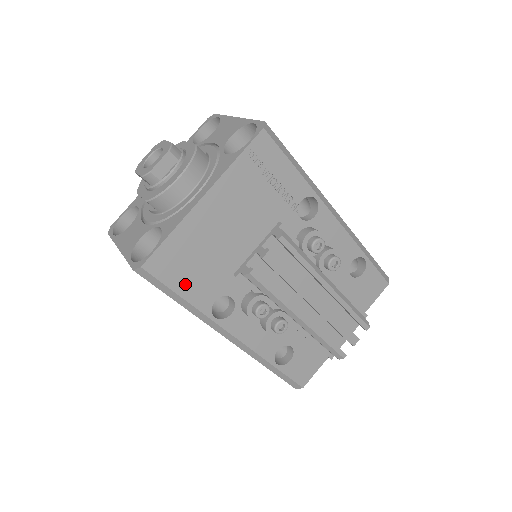
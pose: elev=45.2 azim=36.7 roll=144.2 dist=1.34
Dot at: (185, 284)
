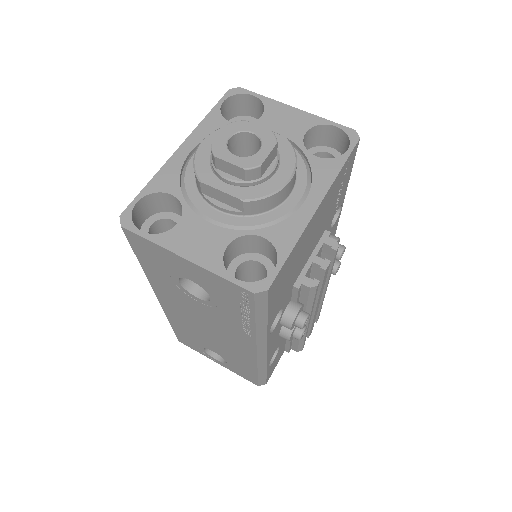
Dot at: (274, 303)
